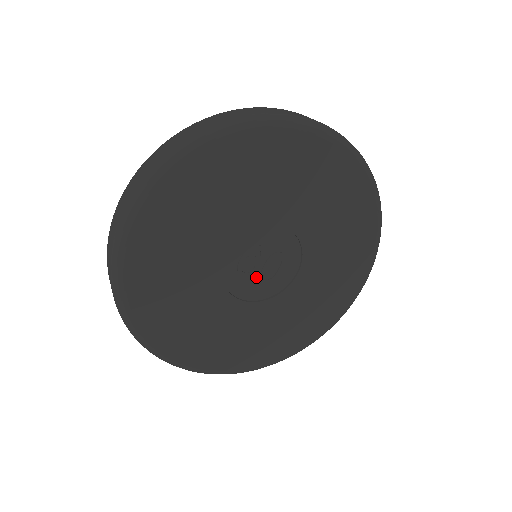
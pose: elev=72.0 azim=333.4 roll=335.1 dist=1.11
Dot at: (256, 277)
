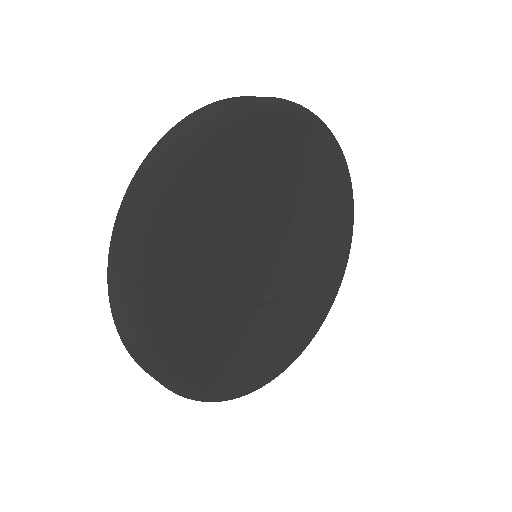
Dot at: (268, 276)
